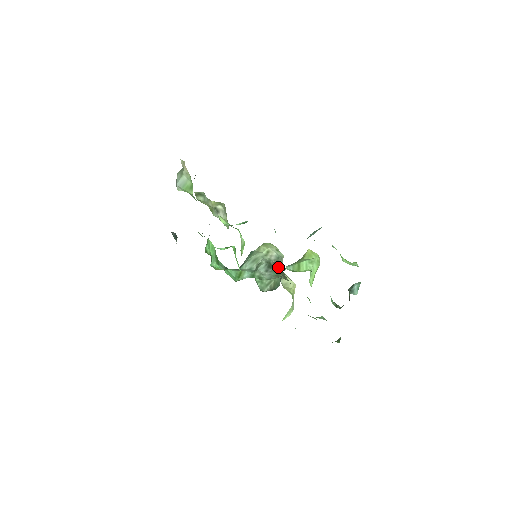
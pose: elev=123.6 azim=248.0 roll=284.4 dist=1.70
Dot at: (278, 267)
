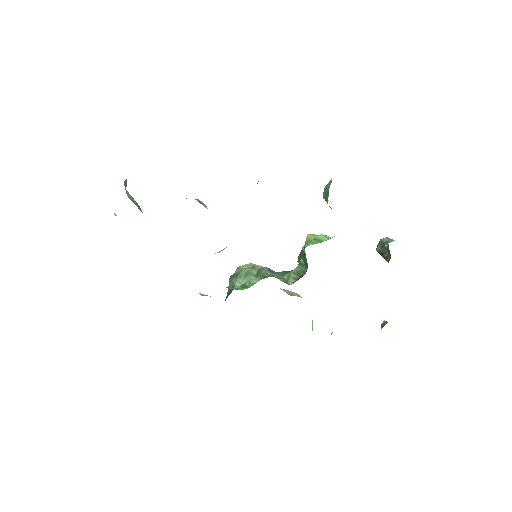
Dot at: occluded
